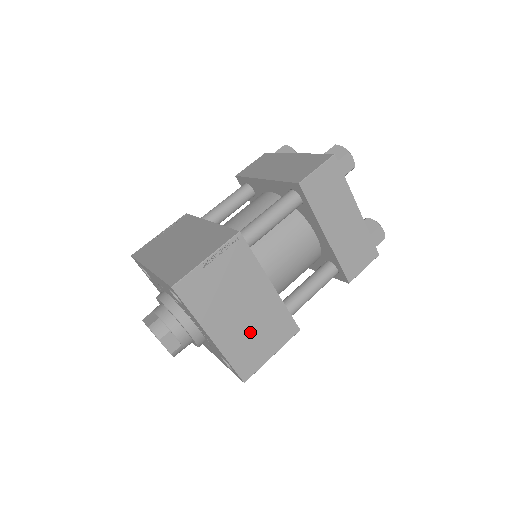
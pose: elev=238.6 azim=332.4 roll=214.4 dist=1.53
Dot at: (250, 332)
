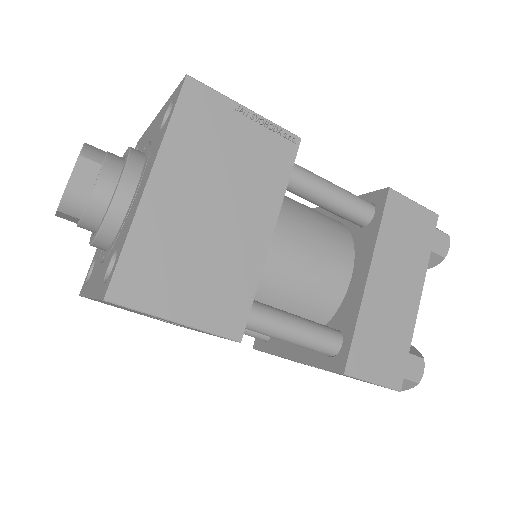
Dot at: (192, 247)
